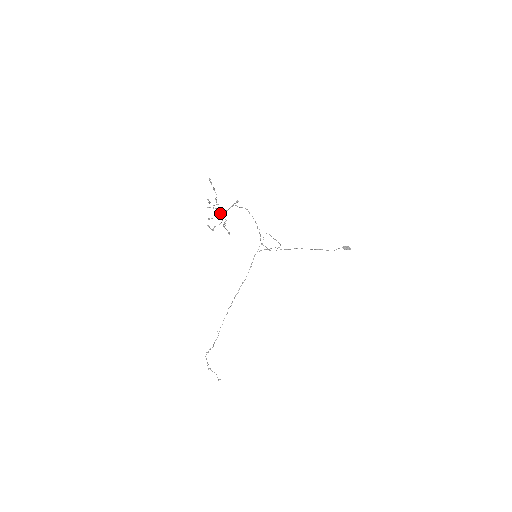
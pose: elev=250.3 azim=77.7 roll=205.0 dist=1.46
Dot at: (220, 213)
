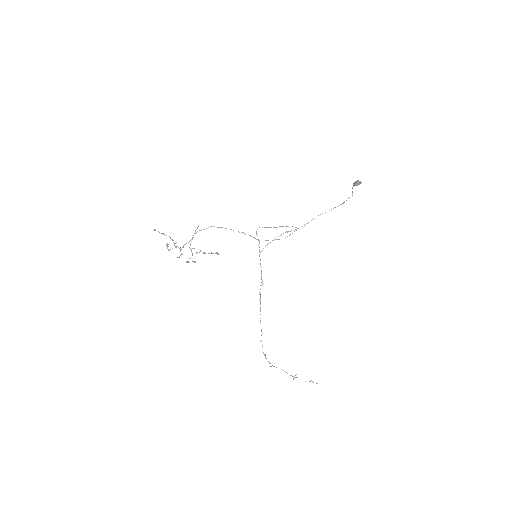
Dot at: (183, 247)
